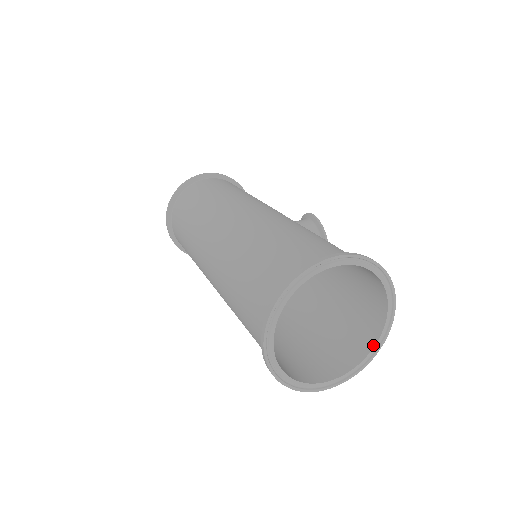
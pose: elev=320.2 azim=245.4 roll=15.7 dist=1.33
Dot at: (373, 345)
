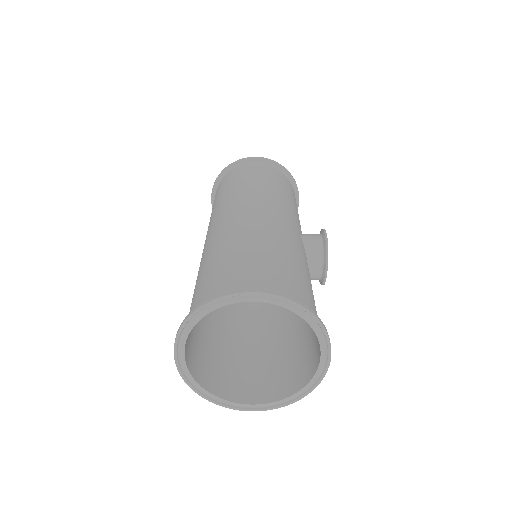
Dot at: (300, 388)
